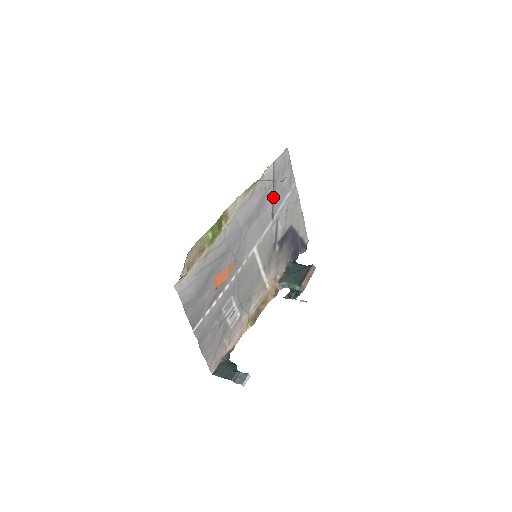
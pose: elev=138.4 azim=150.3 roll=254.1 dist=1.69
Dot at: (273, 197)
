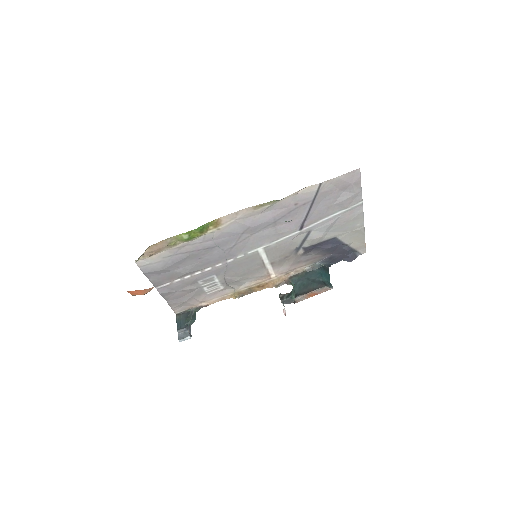
Dot at: (308, 212)
